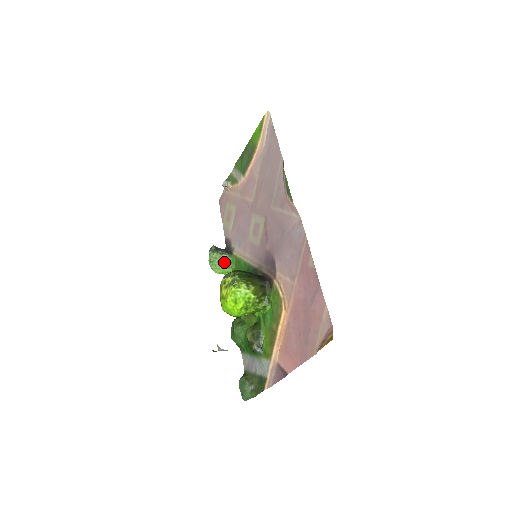
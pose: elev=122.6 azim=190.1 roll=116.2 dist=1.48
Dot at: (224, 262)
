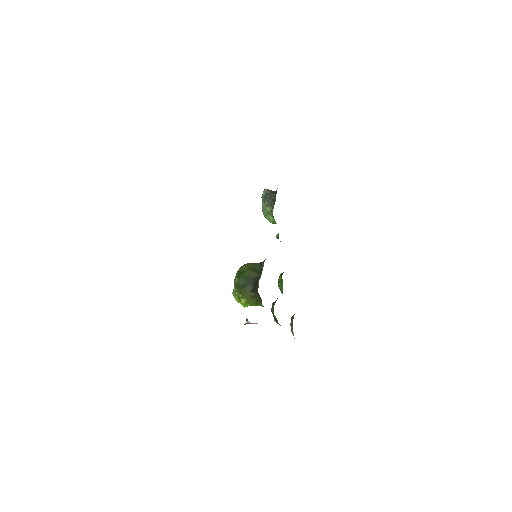
Dot at: (269, 216)
